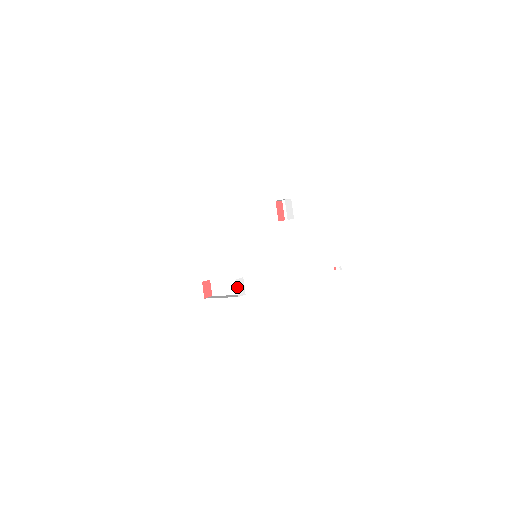
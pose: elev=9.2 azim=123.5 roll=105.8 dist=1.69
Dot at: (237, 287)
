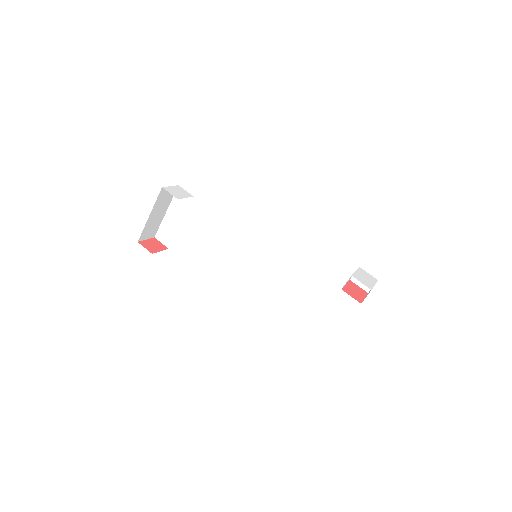
Dot at: (172, 187)
